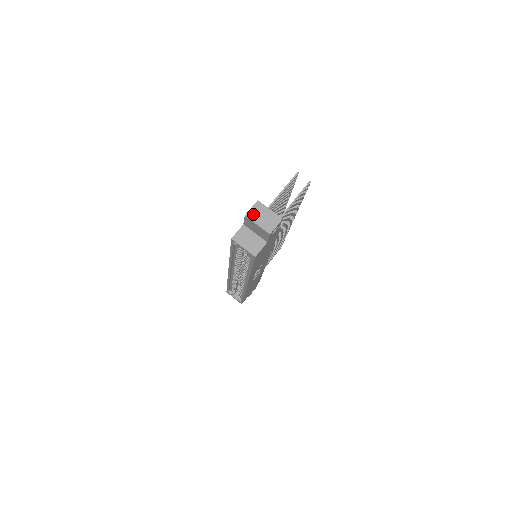
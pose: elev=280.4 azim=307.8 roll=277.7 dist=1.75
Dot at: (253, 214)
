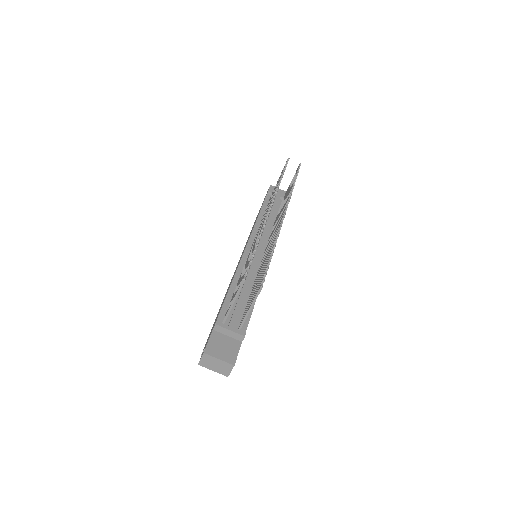
Dot at: (205, 363)
